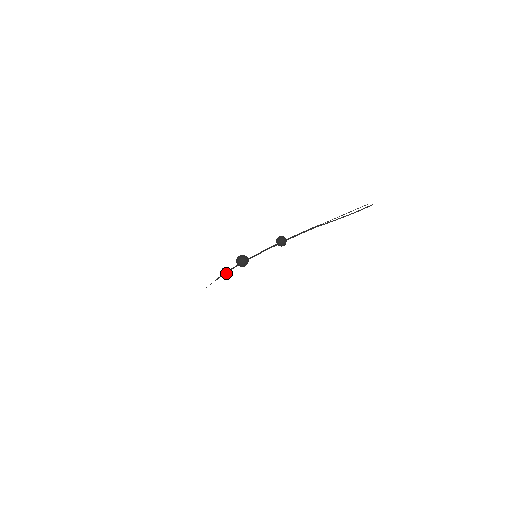
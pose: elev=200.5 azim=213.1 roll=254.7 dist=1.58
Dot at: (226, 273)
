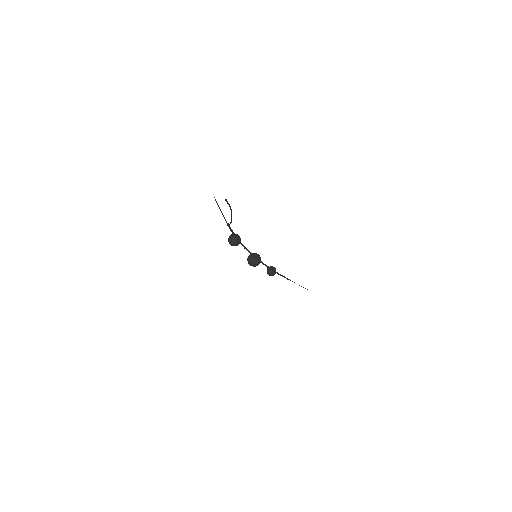
Dot at: (268, 272)
